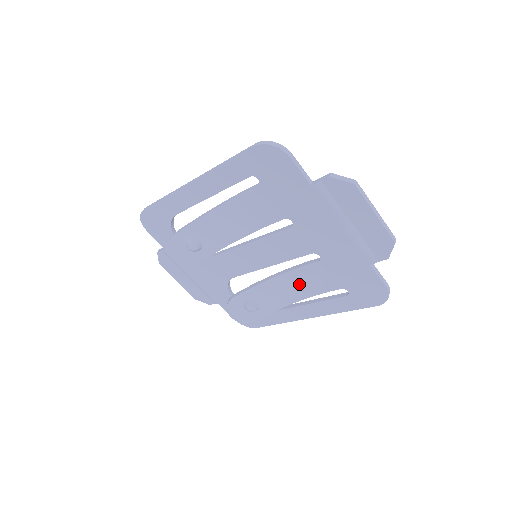
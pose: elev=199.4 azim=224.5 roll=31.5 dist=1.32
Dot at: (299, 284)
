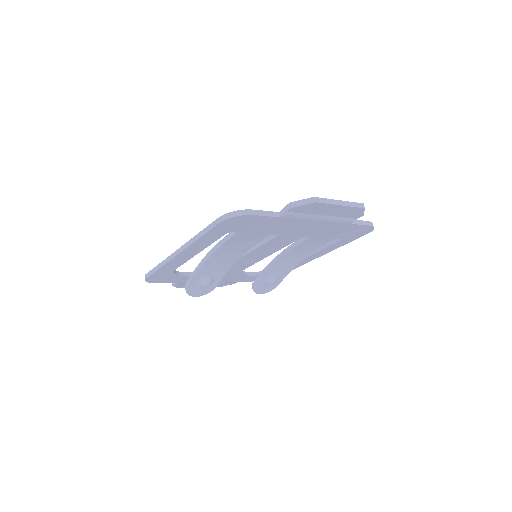
Dot at: (300, 252)
